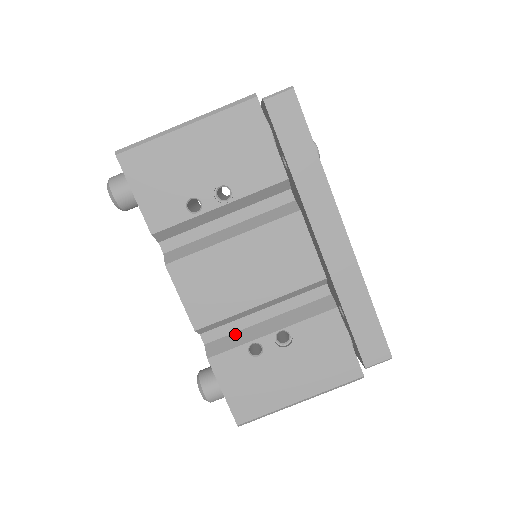
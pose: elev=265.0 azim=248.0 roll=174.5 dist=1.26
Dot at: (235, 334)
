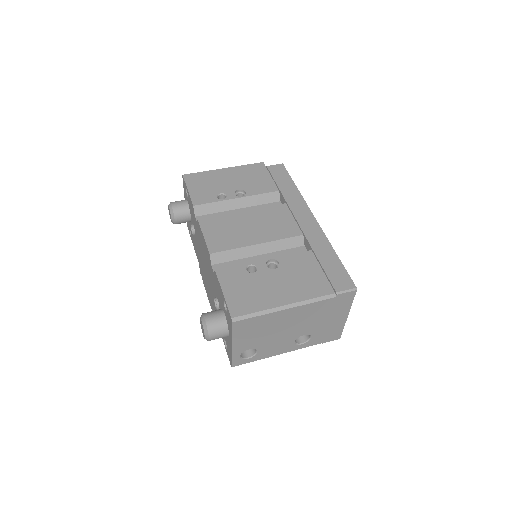
Dot at: occluded
